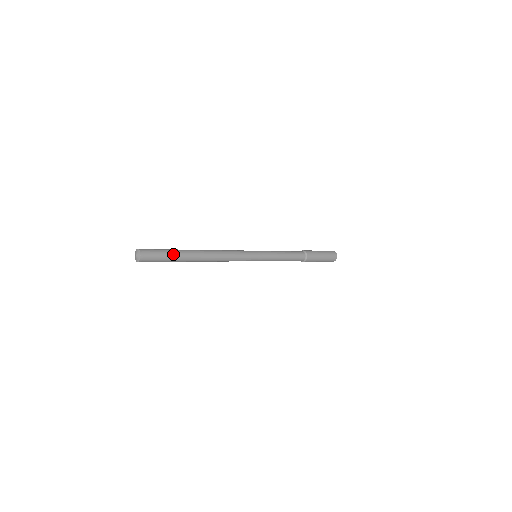
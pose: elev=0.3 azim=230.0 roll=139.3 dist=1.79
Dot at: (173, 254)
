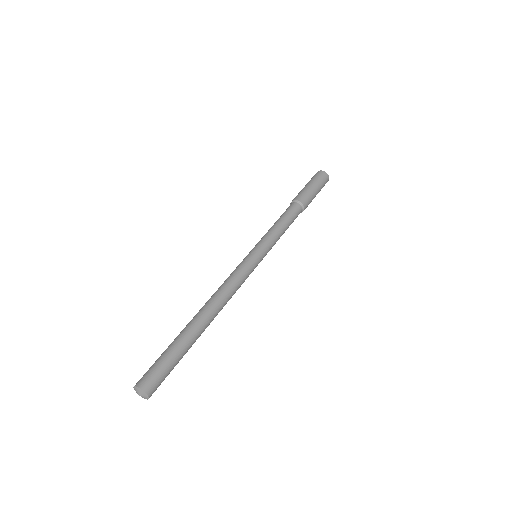
Dot at: (178, 352)
